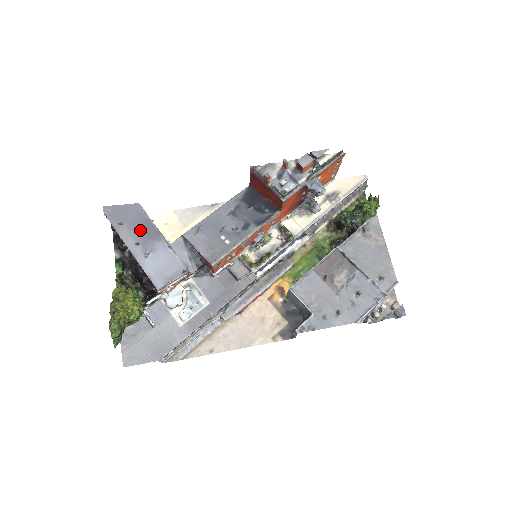
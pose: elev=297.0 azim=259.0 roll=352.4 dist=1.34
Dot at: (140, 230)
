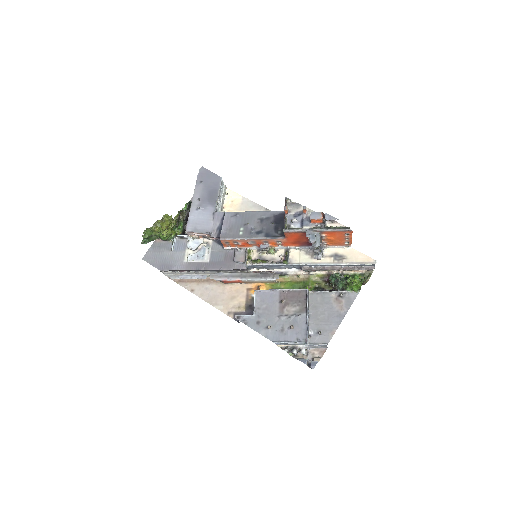
Dot at: (208, 193)
